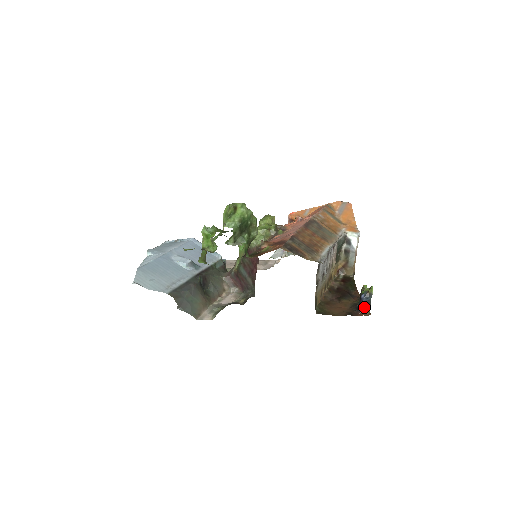
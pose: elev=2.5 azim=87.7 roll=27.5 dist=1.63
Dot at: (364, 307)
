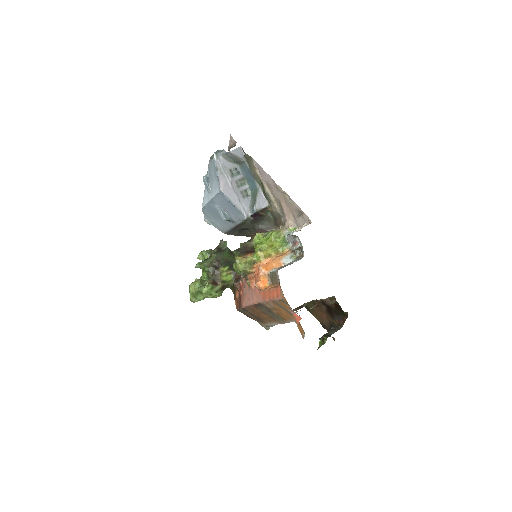
Dot at: occluded
